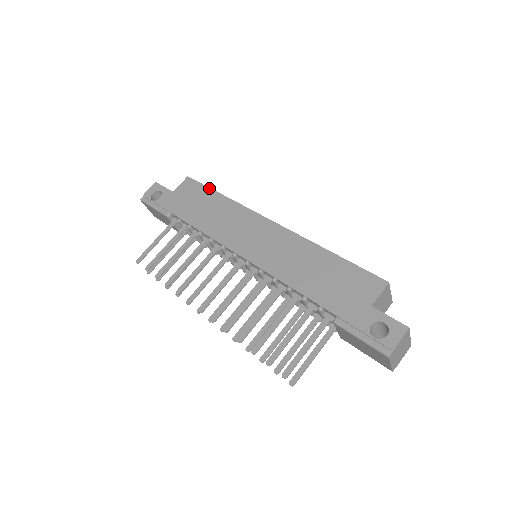
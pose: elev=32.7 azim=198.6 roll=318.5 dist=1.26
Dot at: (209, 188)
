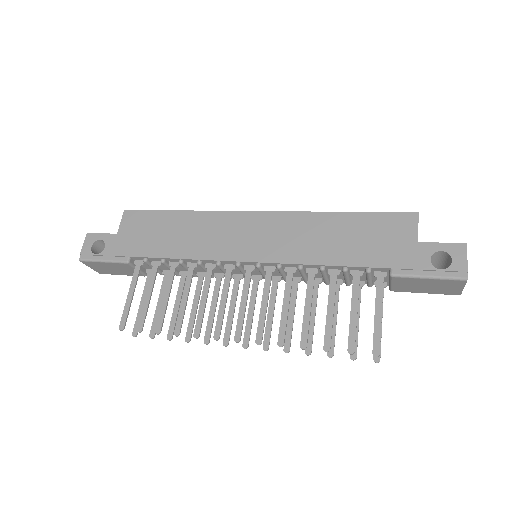
Dot at: (160, 211)
